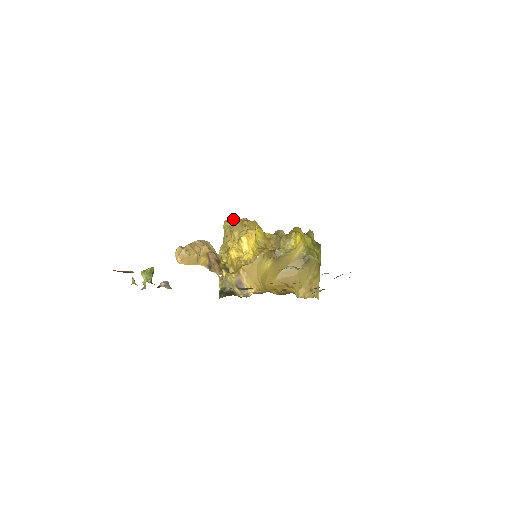
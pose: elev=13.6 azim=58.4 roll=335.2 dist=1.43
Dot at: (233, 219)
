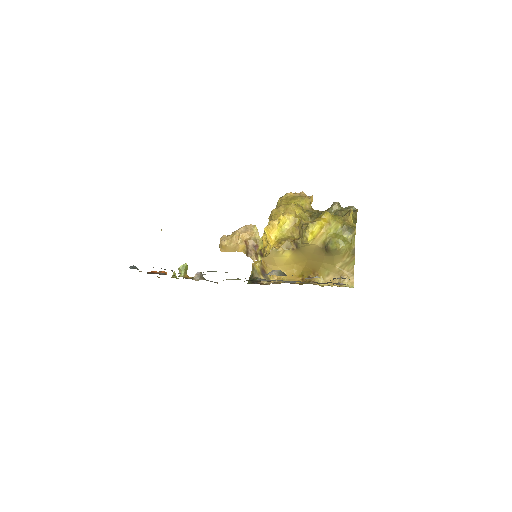
Dot at: (283, 198)
